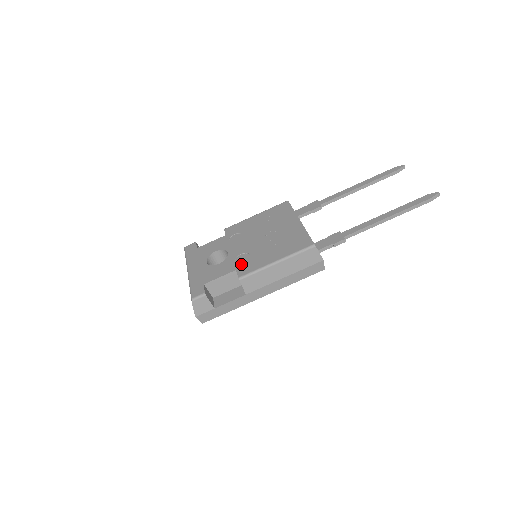
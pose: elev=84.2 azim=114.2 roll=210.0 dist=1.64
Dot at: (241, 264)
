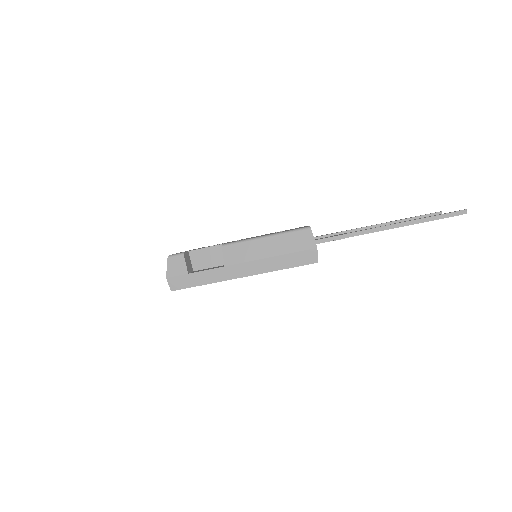
Dot at: occluded
